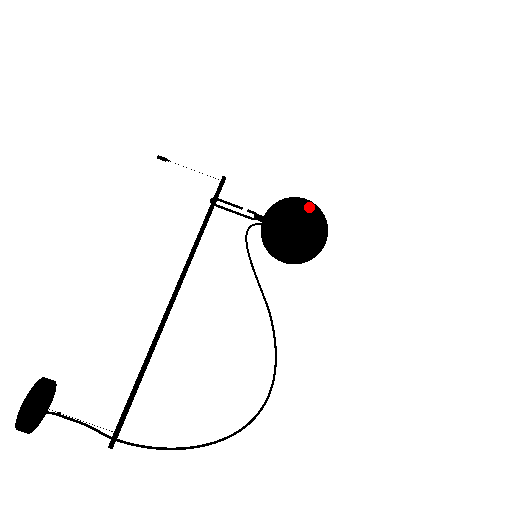
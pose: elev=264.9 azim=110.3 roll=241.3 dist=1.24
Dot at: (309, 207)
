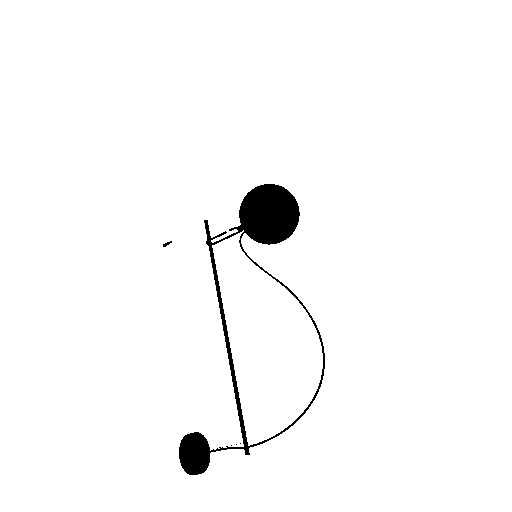
Dot at: (255, 194)
